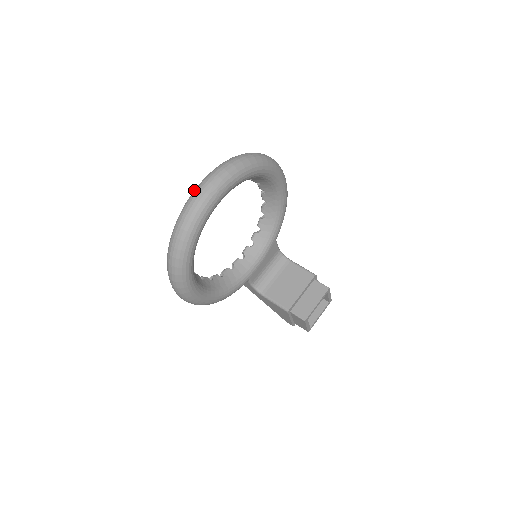
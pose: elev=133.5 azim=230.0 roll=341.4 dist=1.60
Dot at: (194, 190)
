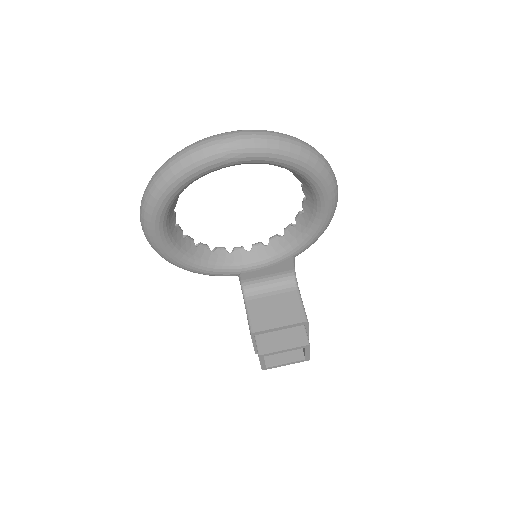
Dot at: occluded
